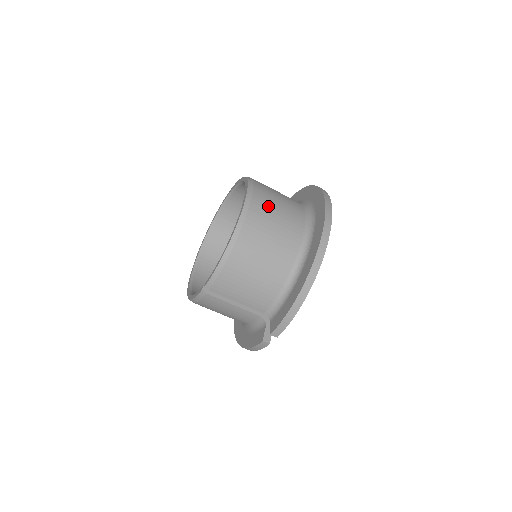
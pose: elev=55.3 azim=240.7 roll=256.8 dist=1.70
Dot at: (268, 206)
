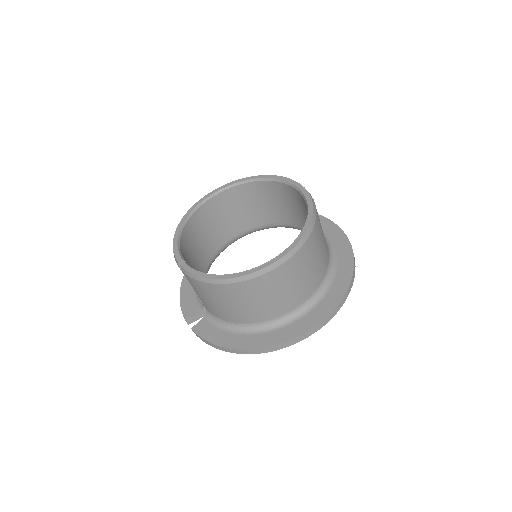
Dot at: (286, 279)
